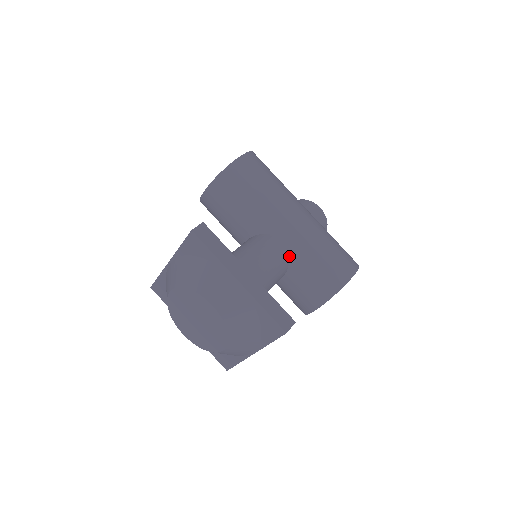
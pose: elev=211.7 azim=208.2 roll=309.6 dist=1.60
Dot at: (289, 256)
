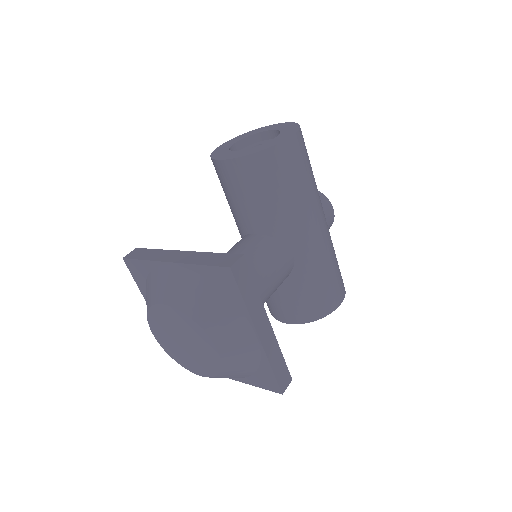
Dot at: (292, 270)
